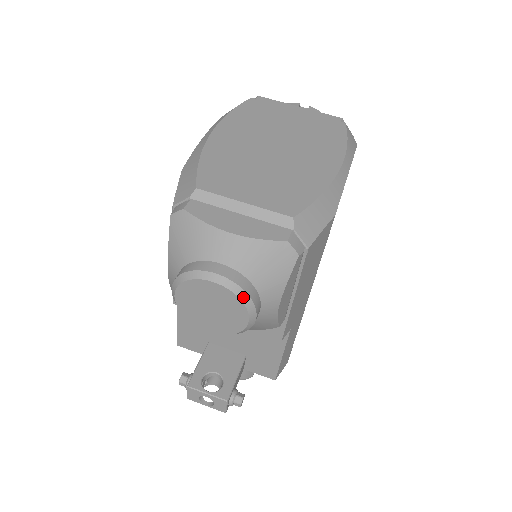
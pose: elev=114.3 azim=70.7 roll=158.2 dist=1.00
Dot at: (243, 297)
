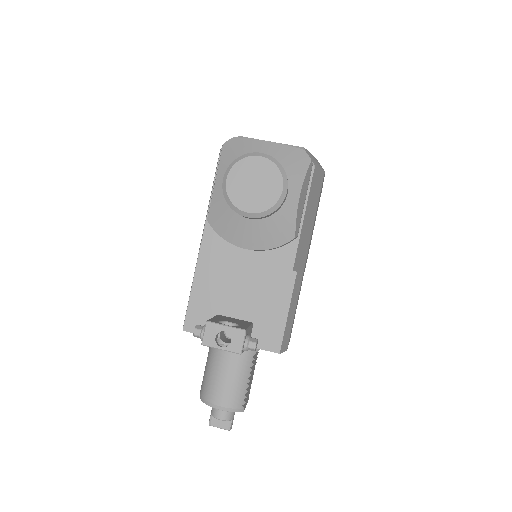
Dot at: (280, 168)
